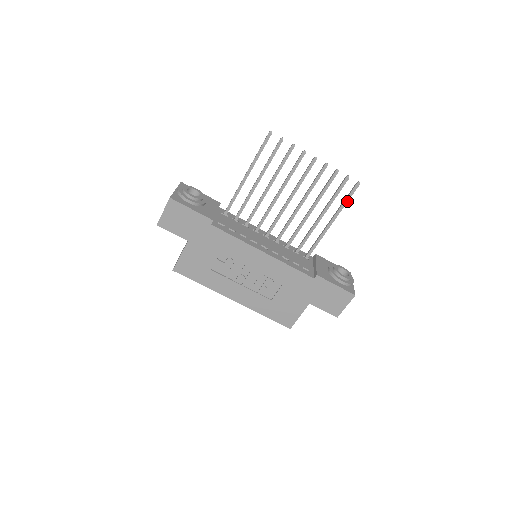
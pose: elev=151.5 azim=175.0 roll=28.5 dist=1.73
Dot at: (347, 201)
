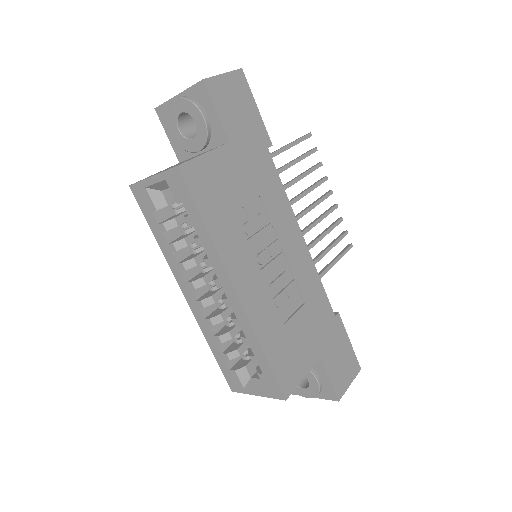
Dot at: (341, 257)
